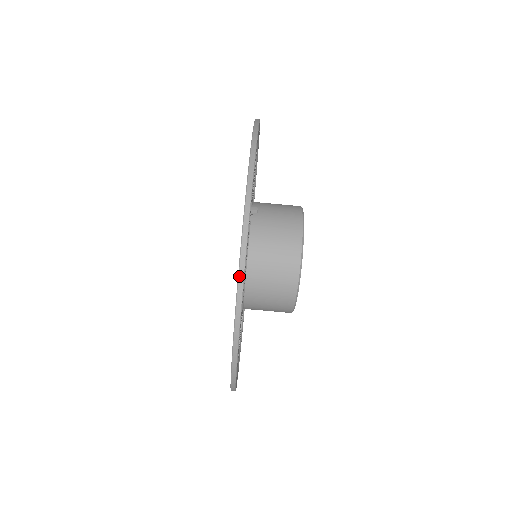
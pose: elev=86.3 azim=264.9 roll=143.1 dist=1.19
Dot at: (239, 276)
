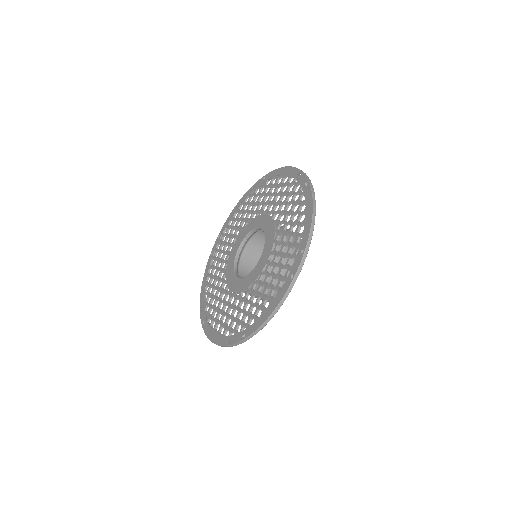
Dot at: (275, 310)
